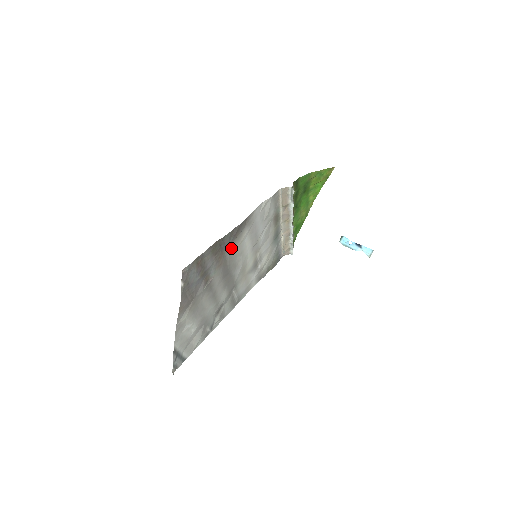
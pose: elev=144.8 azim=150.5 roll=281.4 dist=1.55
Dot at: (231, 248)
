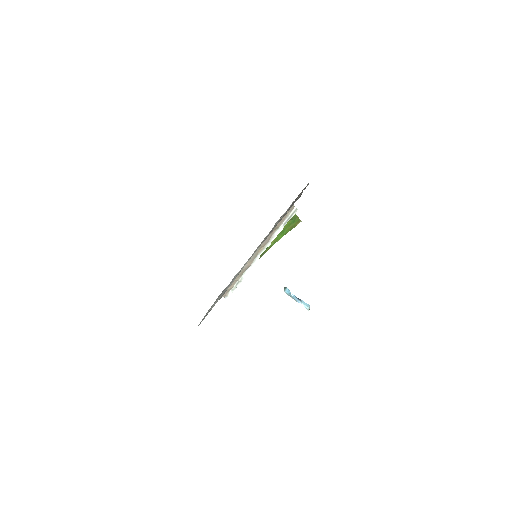
Dot at: occluded
